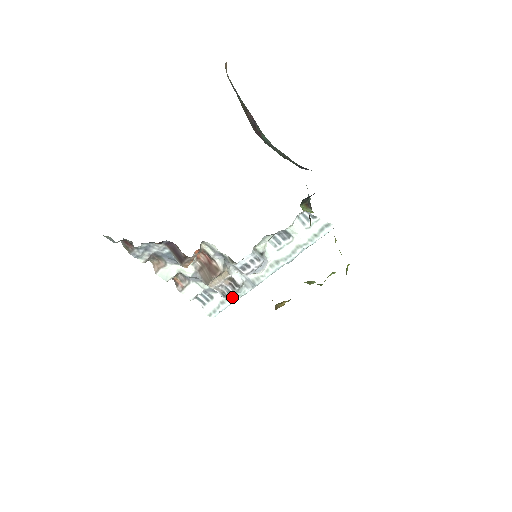
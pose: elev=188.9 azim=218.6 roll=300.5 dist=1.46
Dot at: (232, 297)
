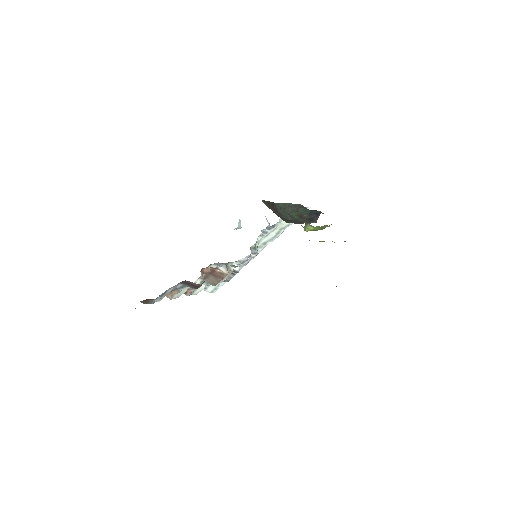
Dot at: occluded
